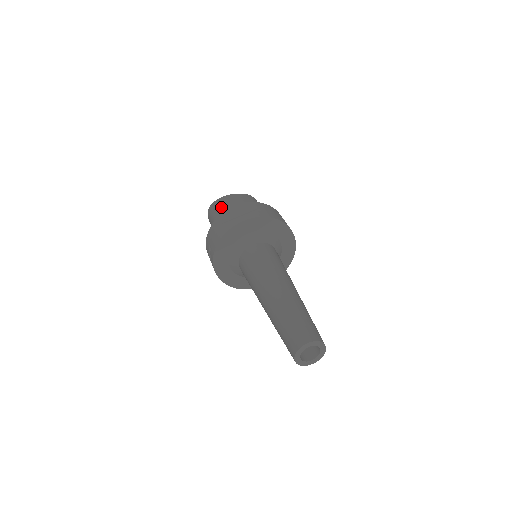
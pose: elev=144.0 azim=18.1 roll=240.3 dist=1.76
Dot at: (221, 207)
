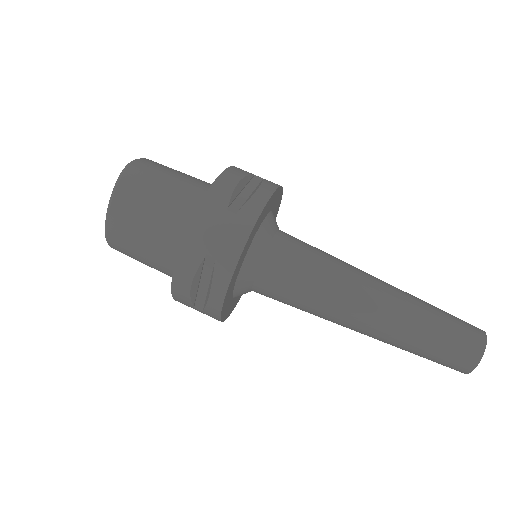
Dot at: (134, 253)
